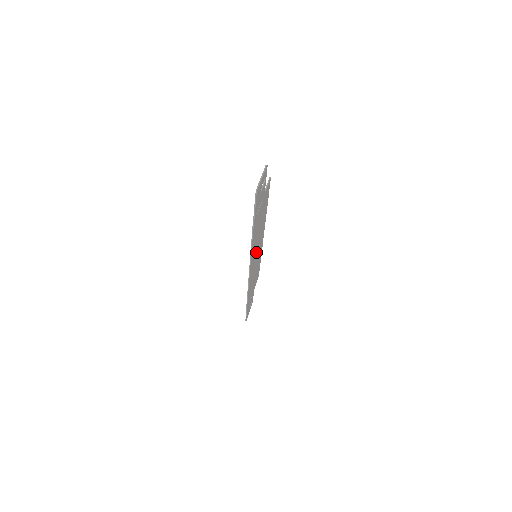
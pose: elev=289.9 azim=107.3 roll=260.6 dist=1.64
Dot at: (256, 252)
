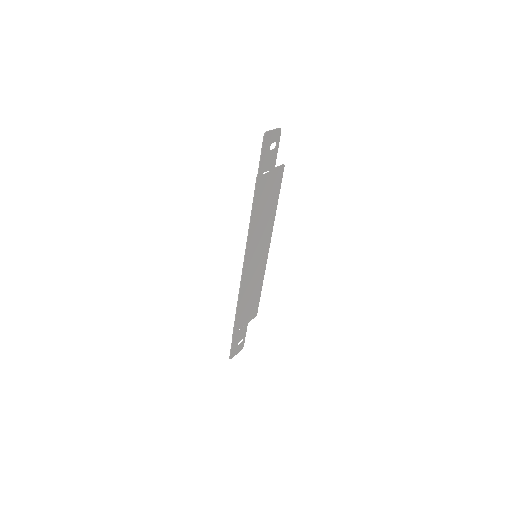
Dot at: (257, 248)
